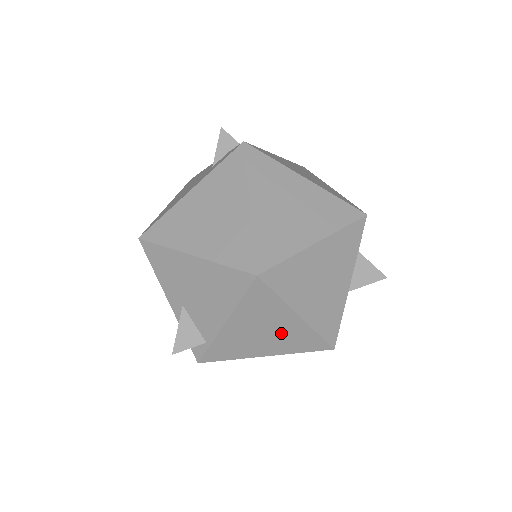
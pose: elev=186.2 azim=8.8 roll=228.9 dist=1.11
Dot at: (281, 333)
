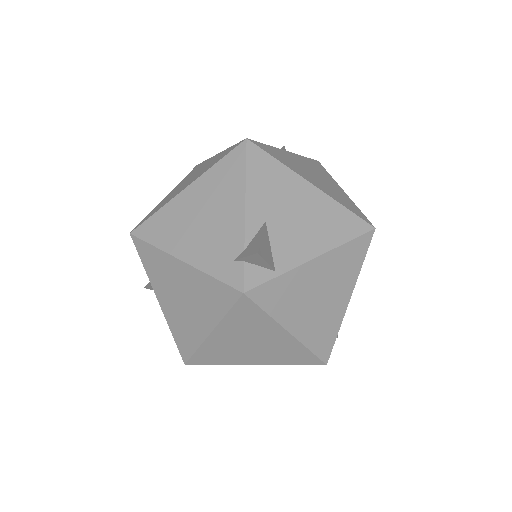
Dot at: (325, 309)
